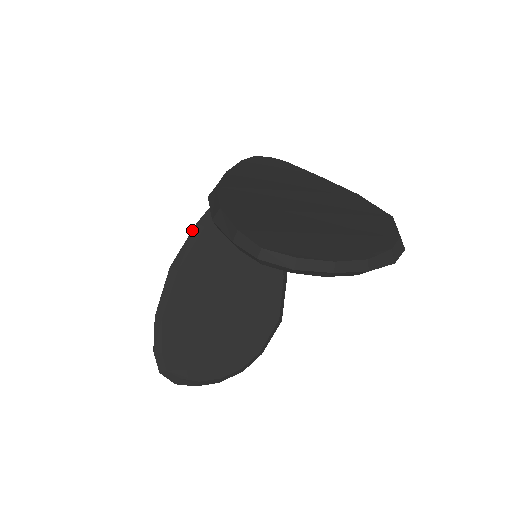
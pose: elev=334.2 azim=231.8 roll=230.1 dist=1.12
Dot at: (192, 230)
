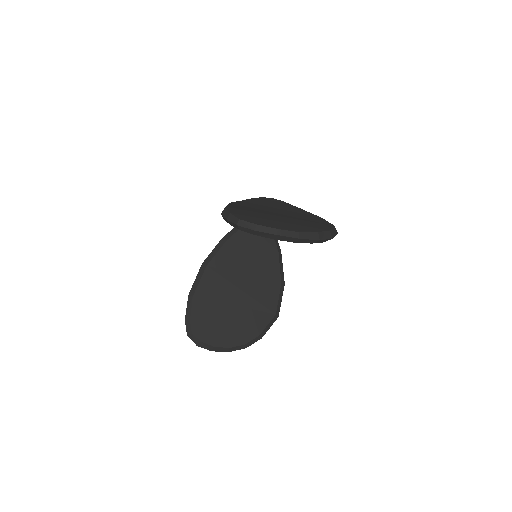
Dot at: (219, 242)
